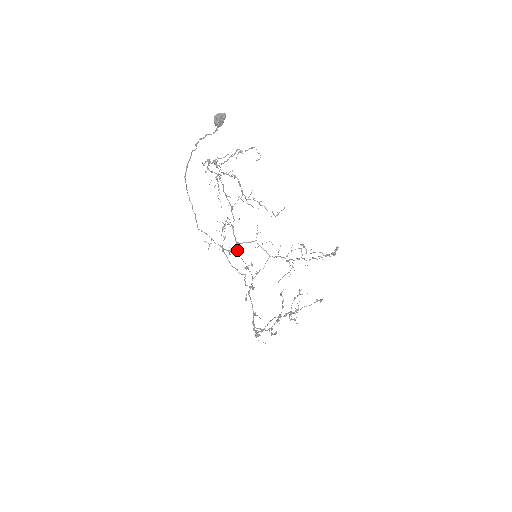
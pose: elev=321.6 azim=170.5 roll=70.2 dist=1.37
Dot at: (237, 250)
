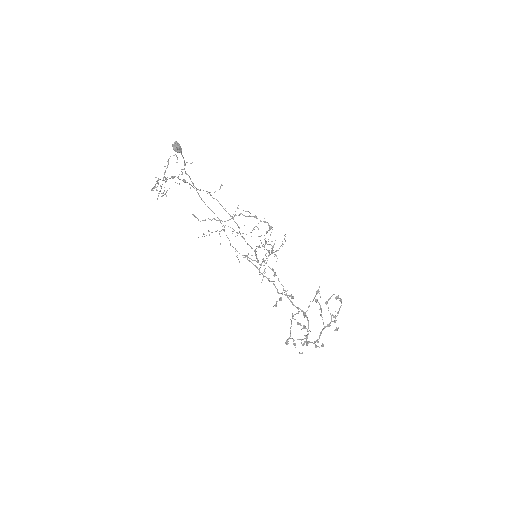
Dot at: occluded
